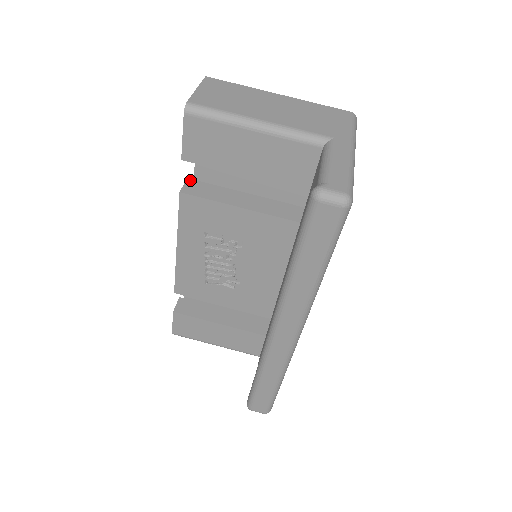
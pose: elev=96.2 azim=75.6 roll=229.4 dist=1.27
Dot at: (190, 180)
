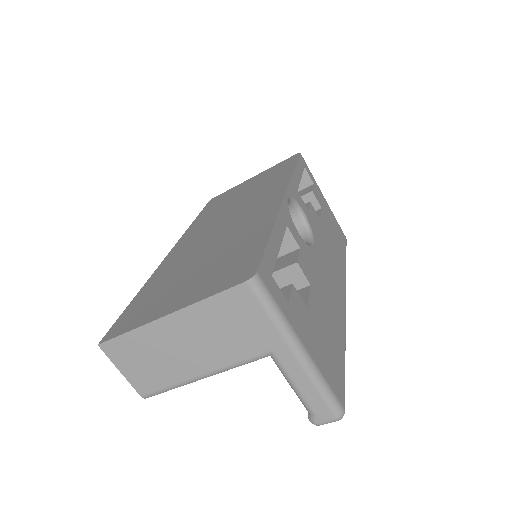
Dot at: occluded
